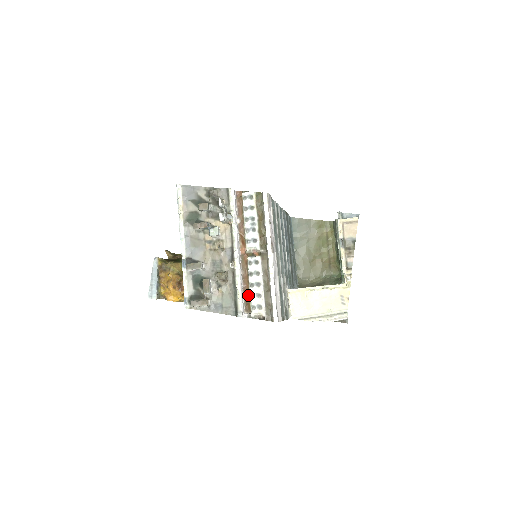
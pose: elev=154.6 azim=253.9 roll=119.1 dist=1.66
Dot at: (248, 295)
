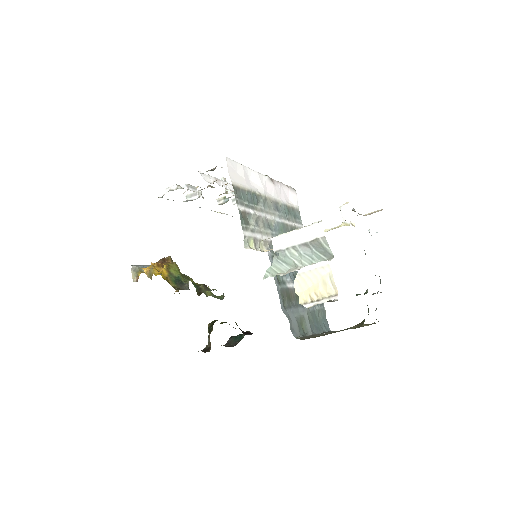
Dot at: occluded
